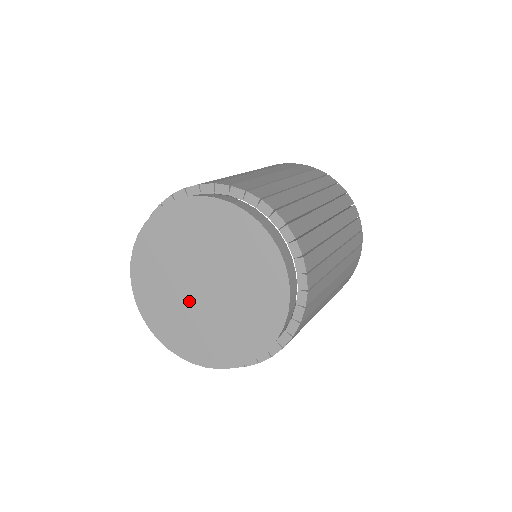
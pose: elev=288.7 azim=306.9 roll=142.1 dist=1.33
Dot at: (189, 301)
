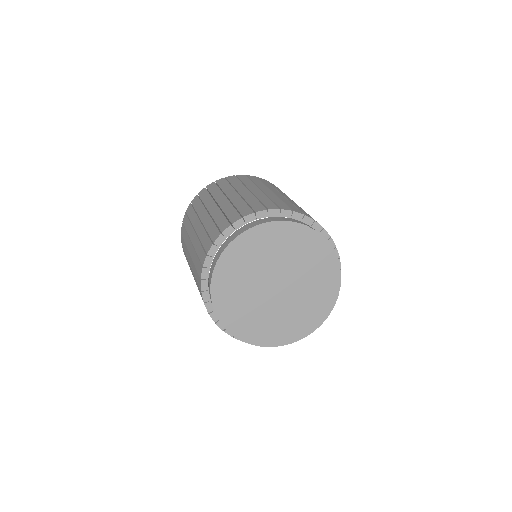
Dot at: (259, 291)
